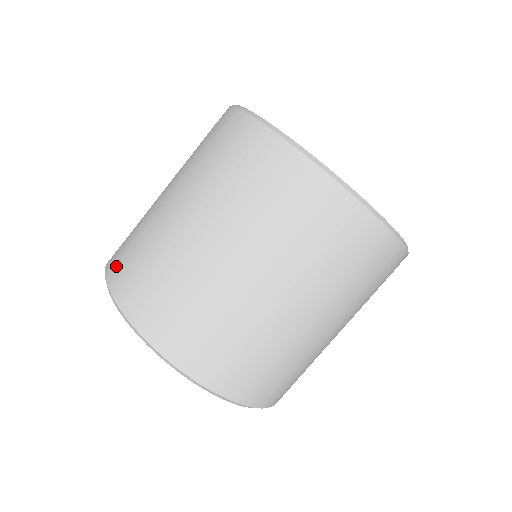
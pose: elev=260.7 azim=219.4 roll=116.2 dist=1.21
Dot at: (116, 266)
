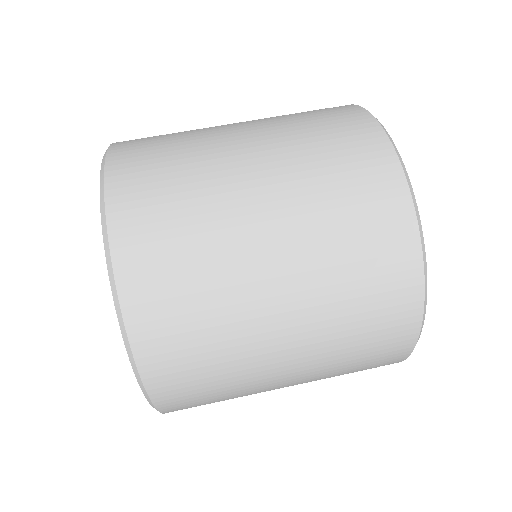
Dot at: occluded
